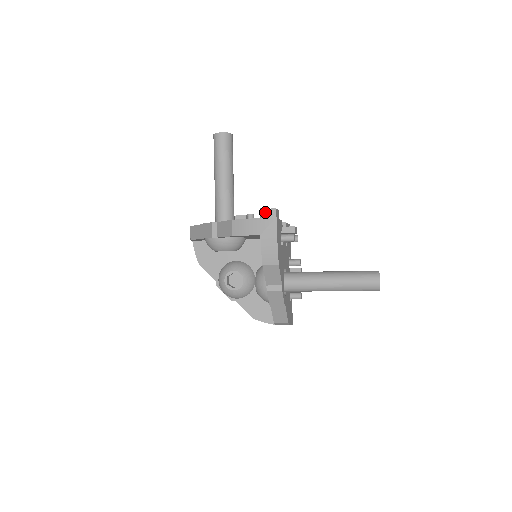
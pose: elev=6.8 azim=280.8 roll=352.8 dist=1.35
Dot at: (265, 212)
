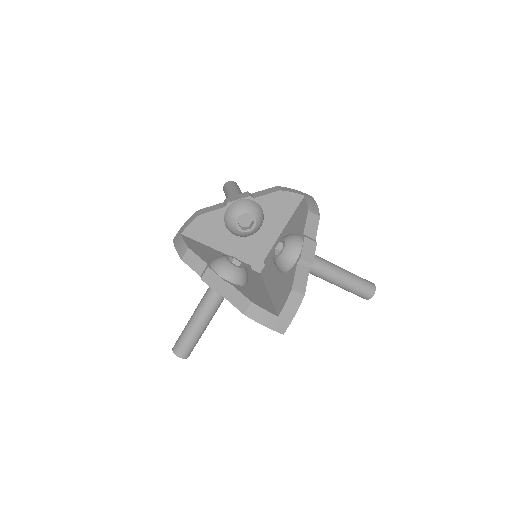
Dot at: occluded
